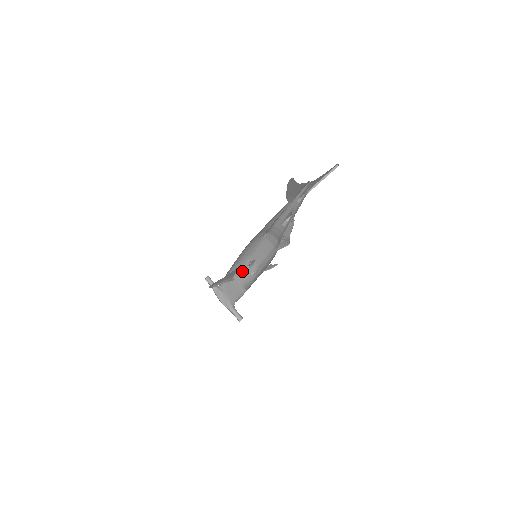
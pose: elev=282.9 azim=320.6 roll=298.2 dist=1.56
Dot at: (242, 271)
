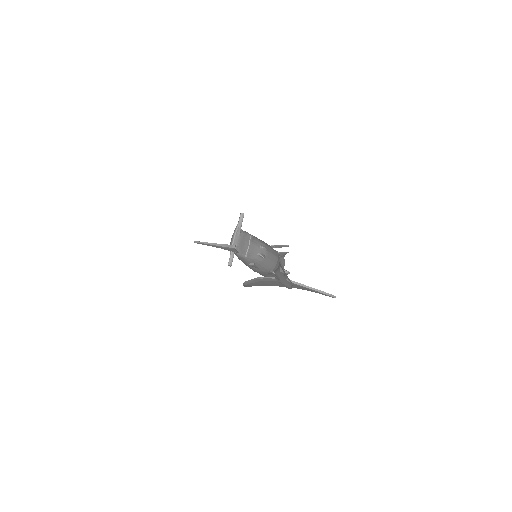
Dot at: (257, 243)
